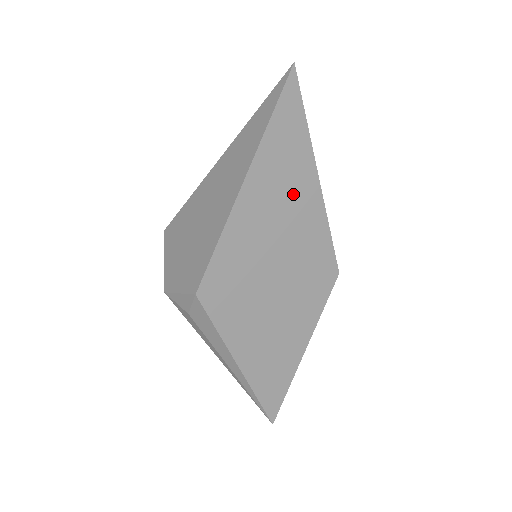
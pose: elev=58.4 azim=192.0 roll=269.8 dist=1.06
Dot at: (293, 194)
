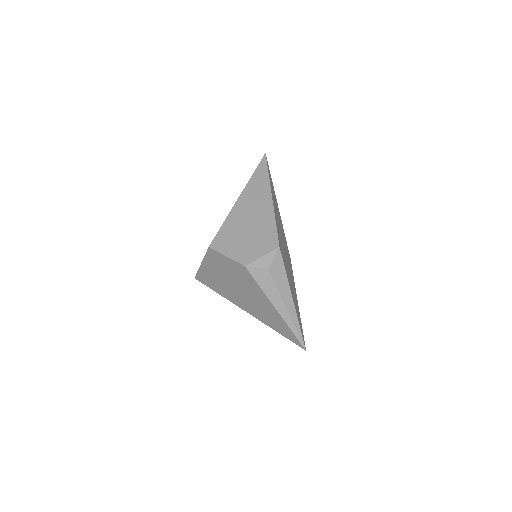
Dot at: (277, 209)
